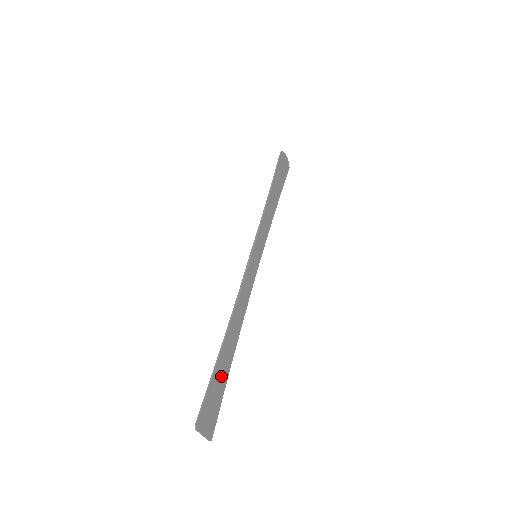
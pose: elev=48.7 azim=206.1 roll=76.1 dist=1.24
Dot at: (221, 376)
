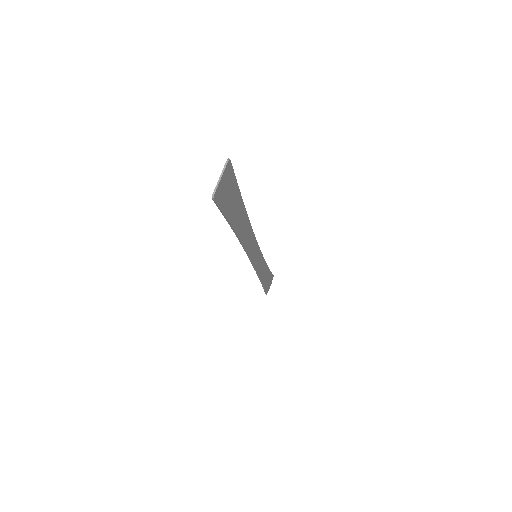
Dot at: (235, 209)
